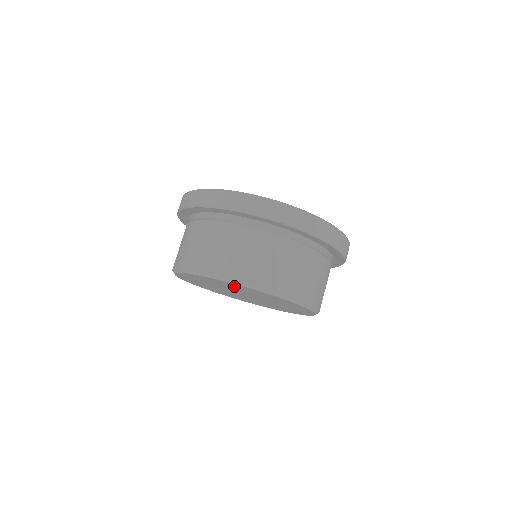
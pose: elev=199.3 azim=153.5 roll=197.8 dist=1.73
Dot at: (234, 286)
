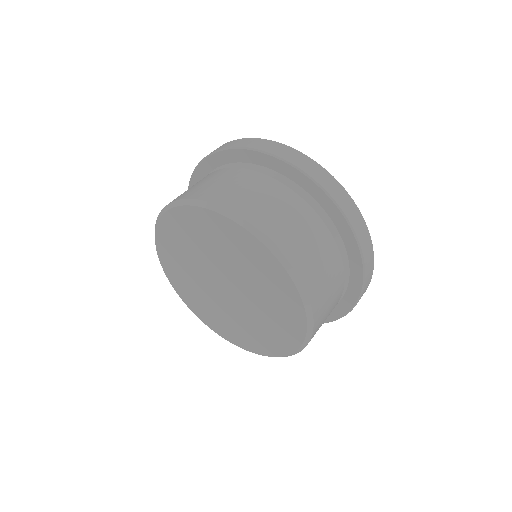
Dot at: (231, 240)
